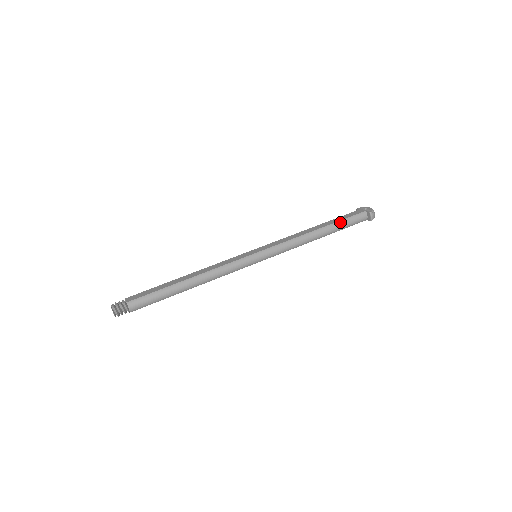
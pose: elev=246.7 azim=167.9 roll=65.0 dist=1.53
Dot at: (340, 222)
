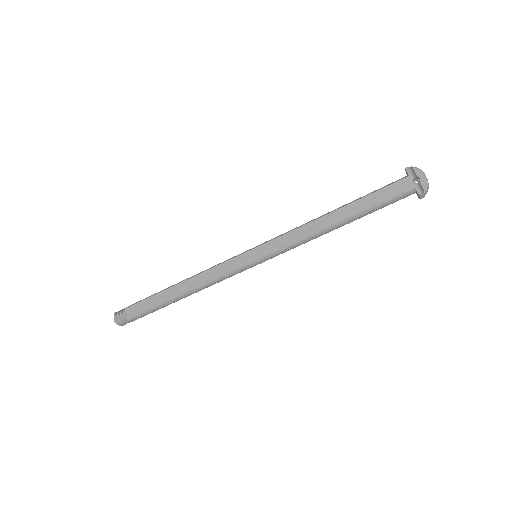
Dot at: (371, 209)
